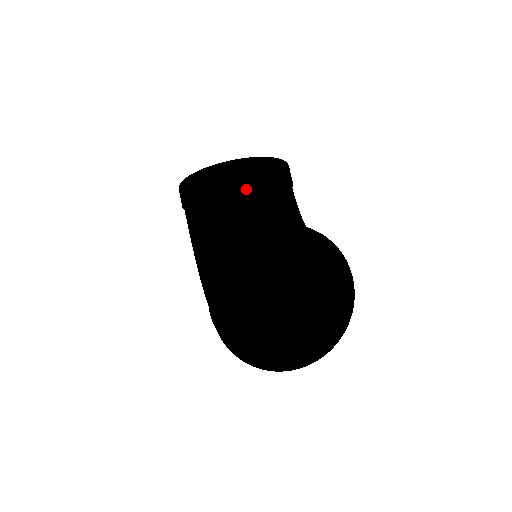
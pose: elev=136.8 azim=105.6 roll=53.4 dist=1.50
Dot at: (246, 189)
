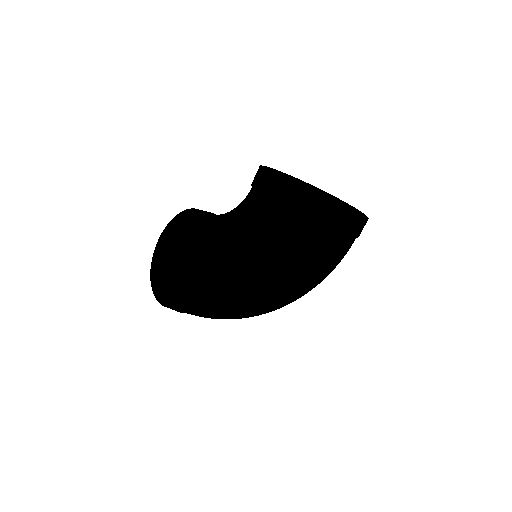
Dot at: occluded
